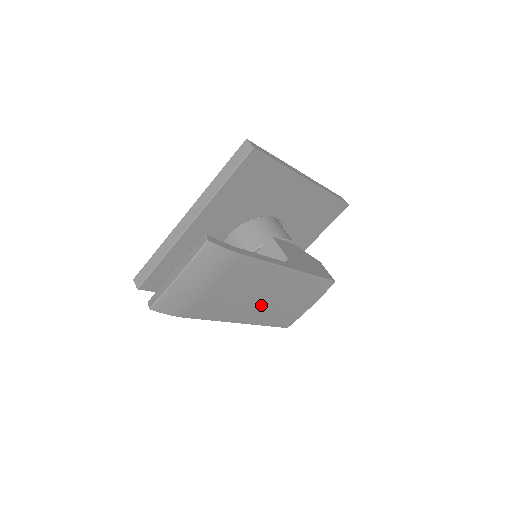
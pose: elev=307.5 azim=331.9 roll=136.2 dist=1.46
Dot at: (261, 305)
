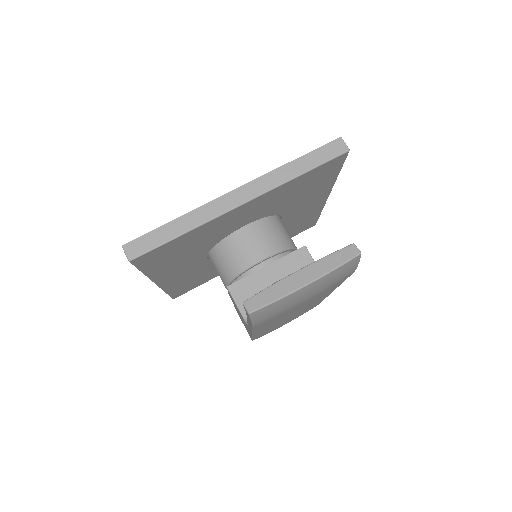
Dot at: occluded
